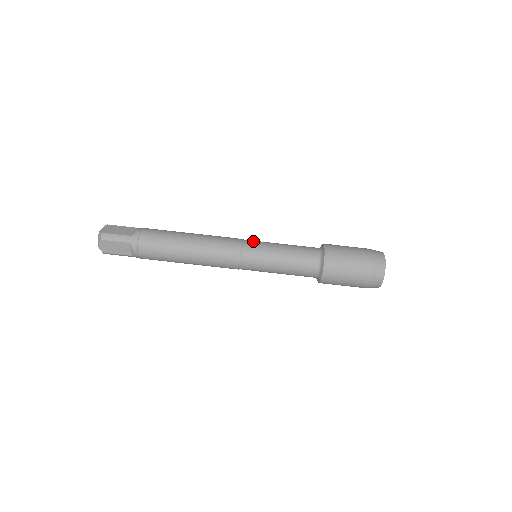
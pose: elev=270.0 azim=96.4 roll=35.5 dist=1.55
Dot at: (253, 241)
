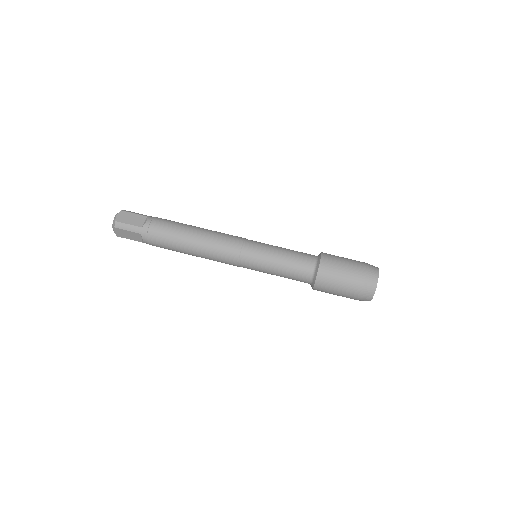
Dot at: occluded
